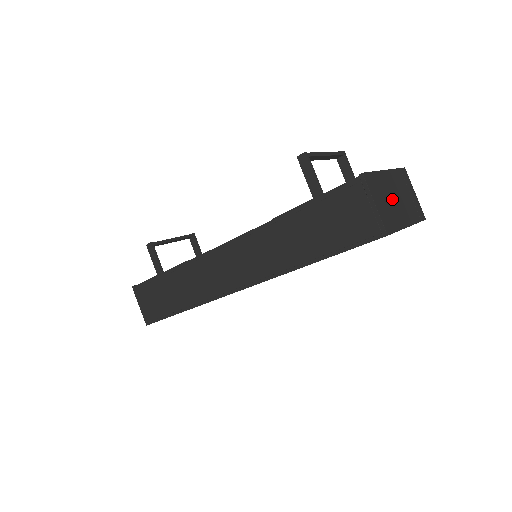
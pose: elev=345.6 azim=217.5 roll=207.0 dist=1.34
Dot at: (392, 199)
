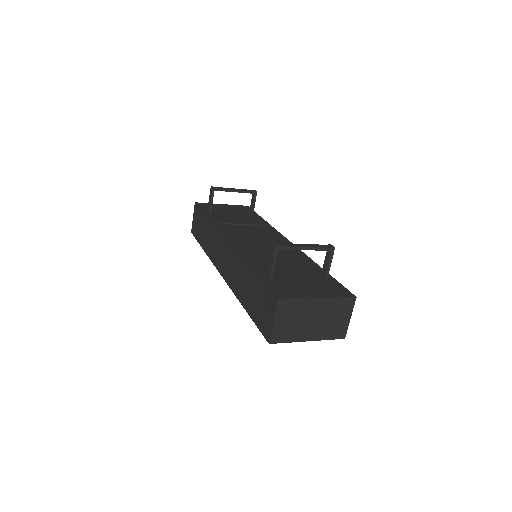
Dot at: (305, 320)
